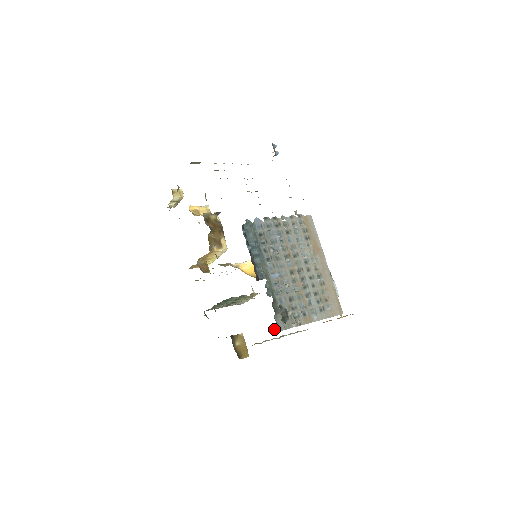
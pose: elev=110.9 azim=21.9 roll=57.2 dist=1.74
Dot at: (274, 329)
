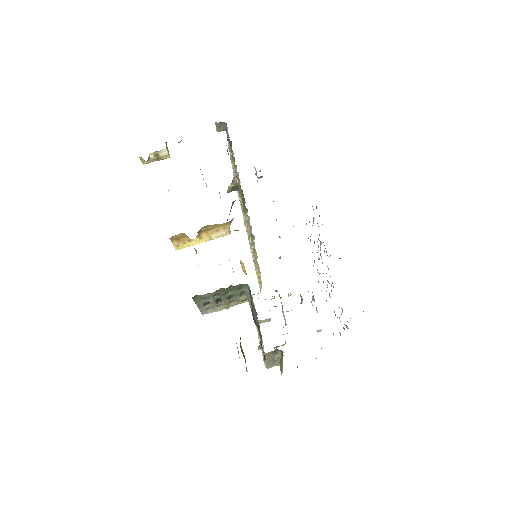
Dot at: (350, 318)
